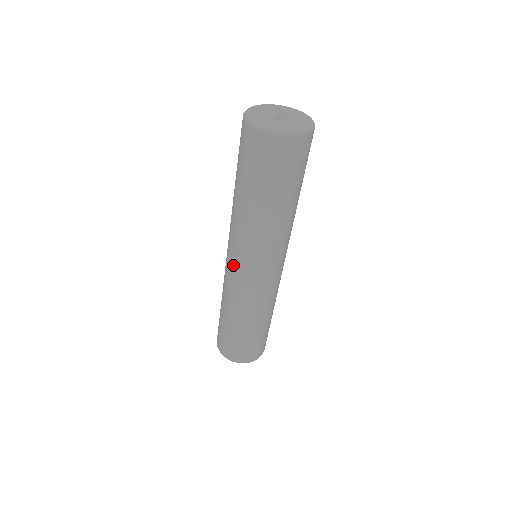
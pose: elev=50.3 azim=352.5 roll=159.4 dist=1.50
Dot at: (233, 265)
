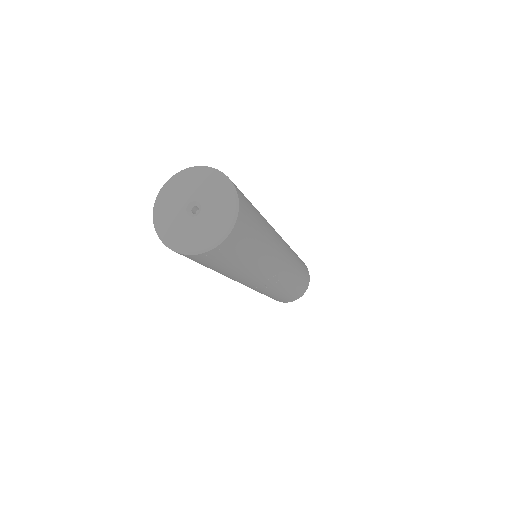
Dot at: occluded
